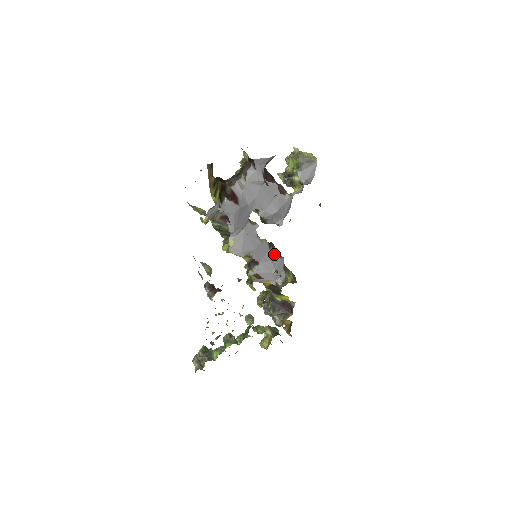
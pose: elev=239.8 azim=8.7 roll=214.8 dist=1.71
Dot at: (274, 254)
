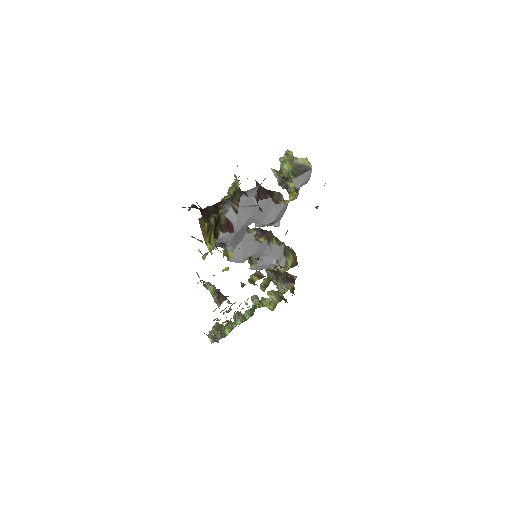
Dot at: (274, 245)
